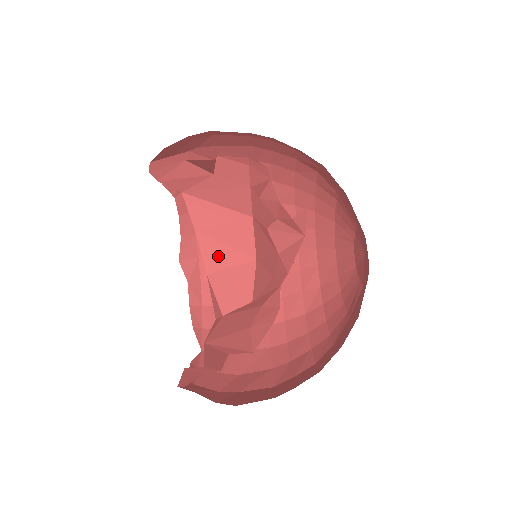
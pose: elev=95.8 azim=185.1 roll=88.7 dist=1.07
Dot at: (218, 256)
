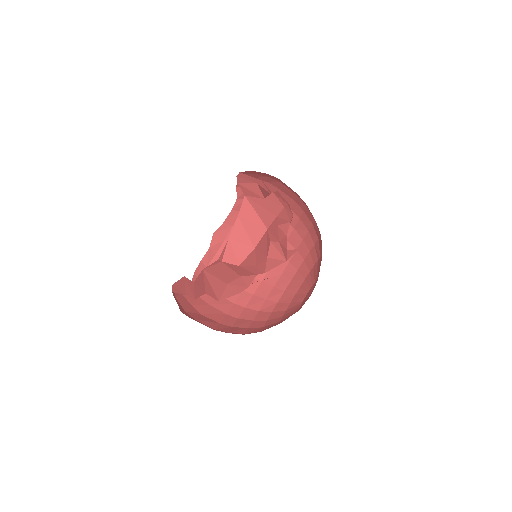
Dot at: (240, 234)
